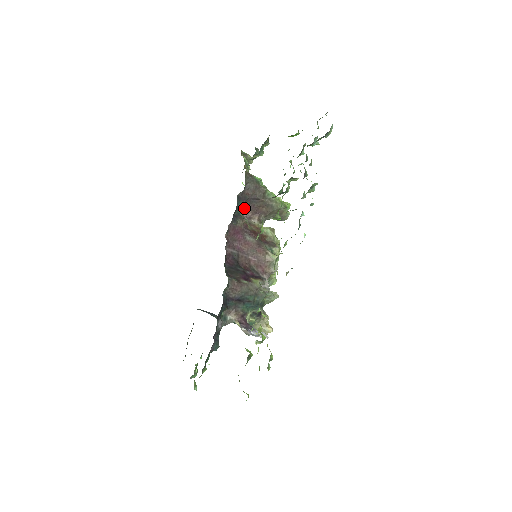
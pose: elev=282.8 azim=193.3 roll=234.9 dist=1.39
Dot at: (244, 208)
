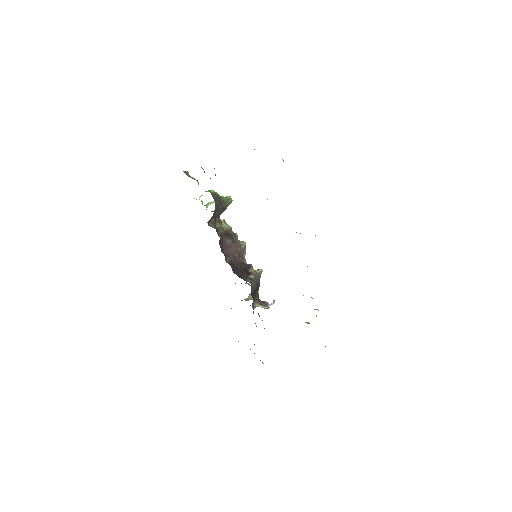
Dot at: (210, 219)
